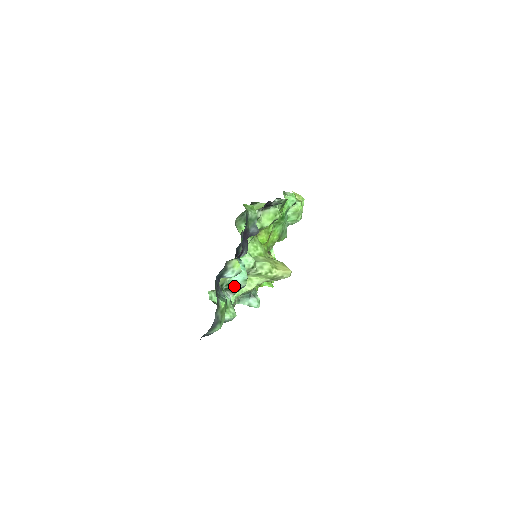
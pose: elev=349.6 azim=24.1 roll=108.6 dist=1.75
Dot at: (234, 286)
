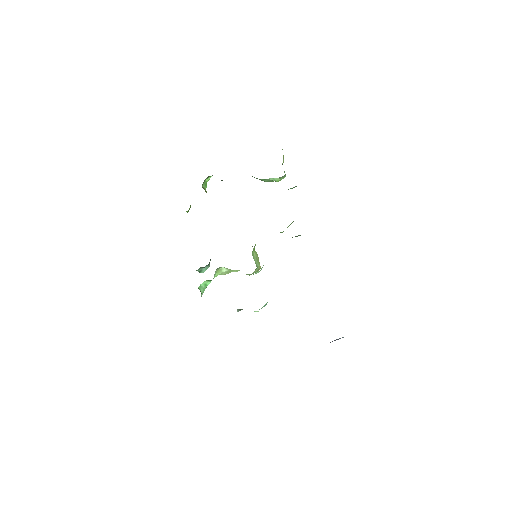
Dot at: occluded
